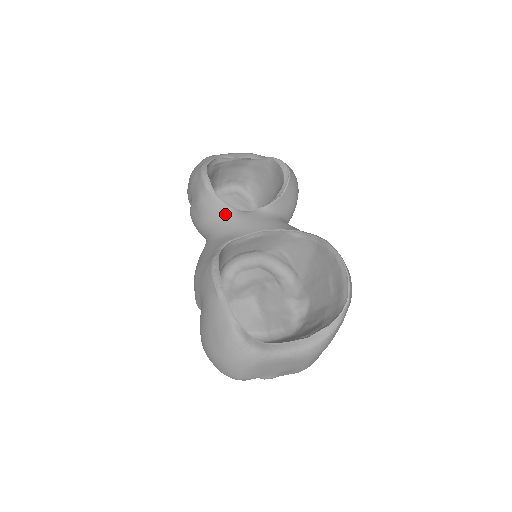
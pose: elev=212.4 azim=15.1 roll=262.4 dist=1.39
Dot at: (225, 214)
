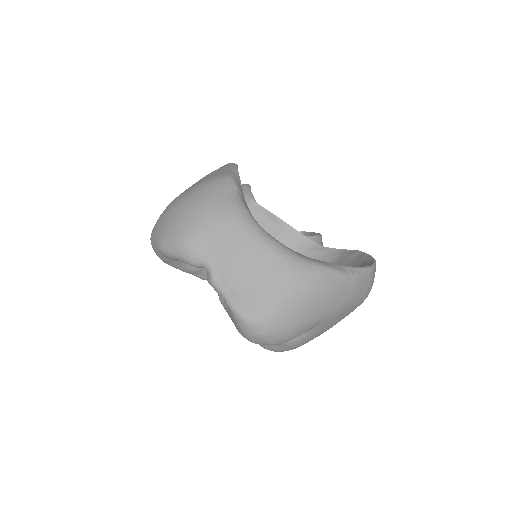
Dot at: occluded
